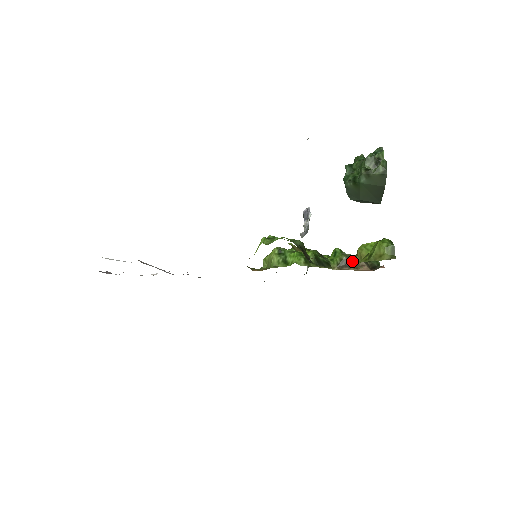
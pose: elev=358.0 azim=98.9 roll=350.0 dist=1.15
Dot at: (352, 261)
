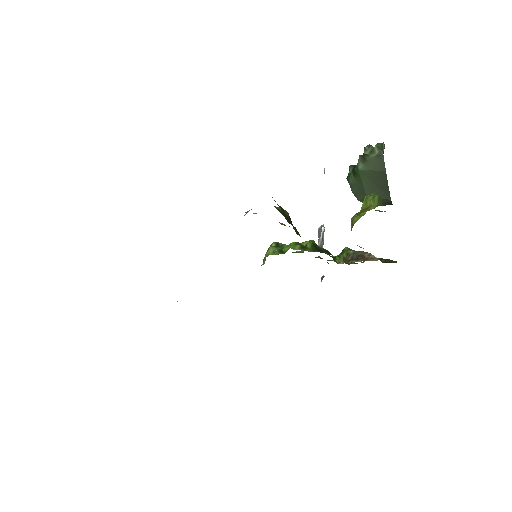
Dot at: (360, 255)
